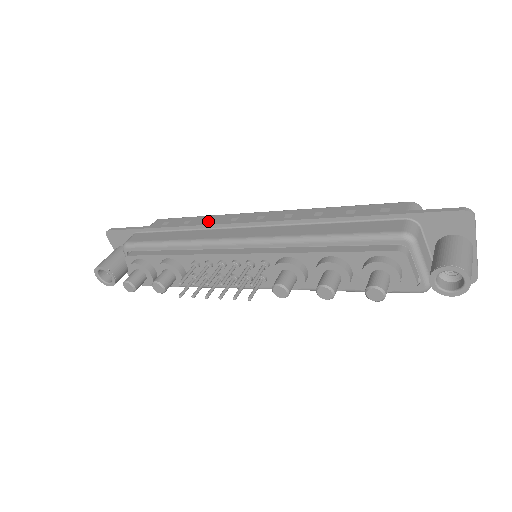
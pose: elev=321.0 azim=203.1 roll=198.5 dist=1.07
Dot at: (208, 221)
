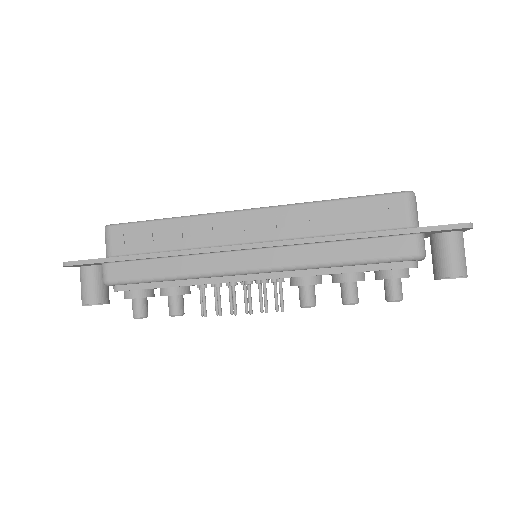
Dot at: (184, 230)
